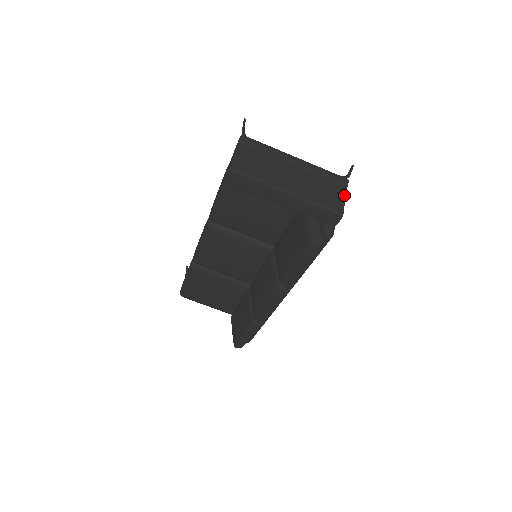
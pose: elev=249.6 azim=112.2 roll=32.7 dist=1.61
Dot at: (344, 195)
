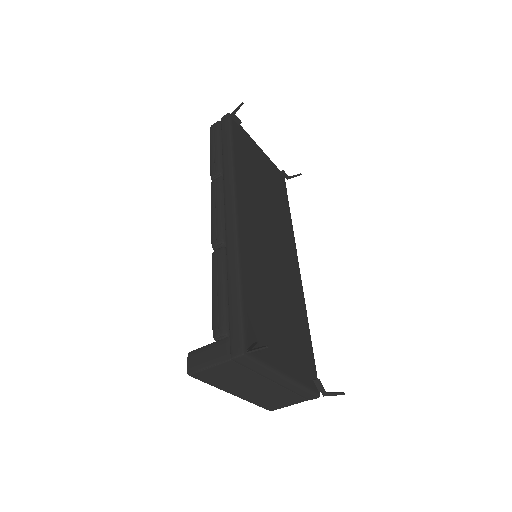
Dot at: occluded
